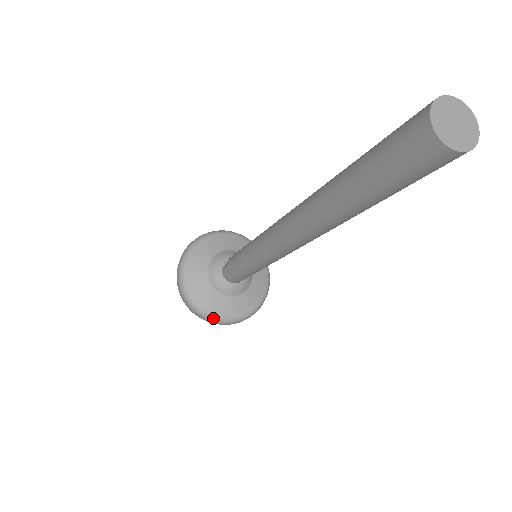
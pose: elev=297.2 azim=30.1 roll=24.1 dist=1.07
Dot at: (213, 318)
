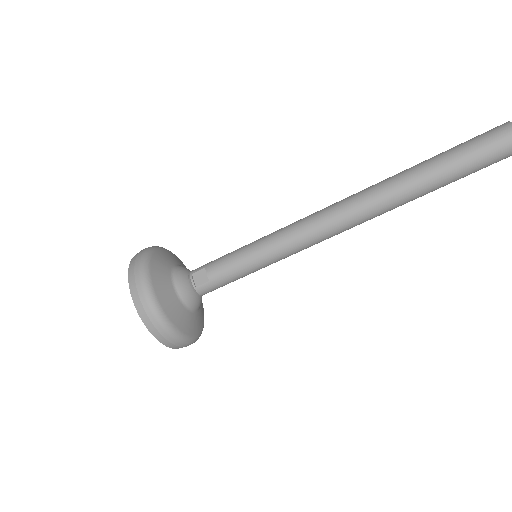
Dot at: (197, 339)
